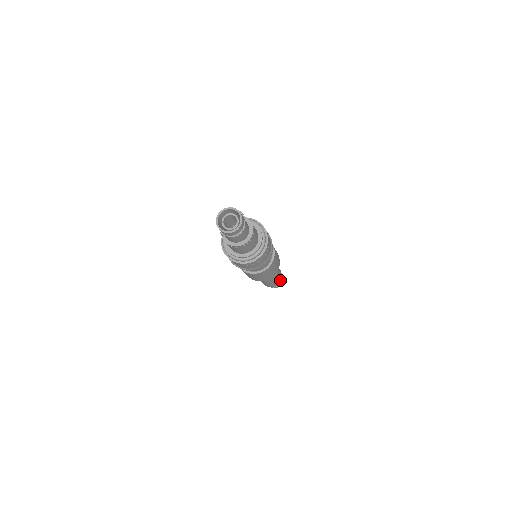
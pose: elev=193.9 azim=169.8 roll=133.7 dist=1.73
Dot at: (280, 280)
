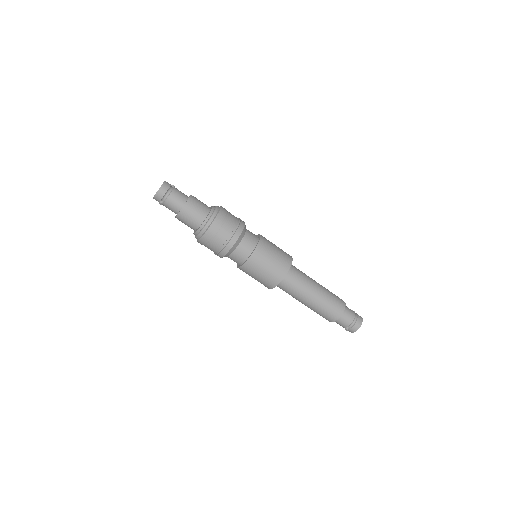
Dot at: (341, 304)
